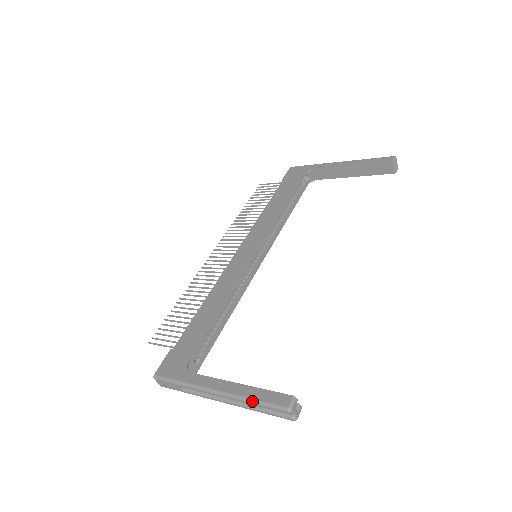
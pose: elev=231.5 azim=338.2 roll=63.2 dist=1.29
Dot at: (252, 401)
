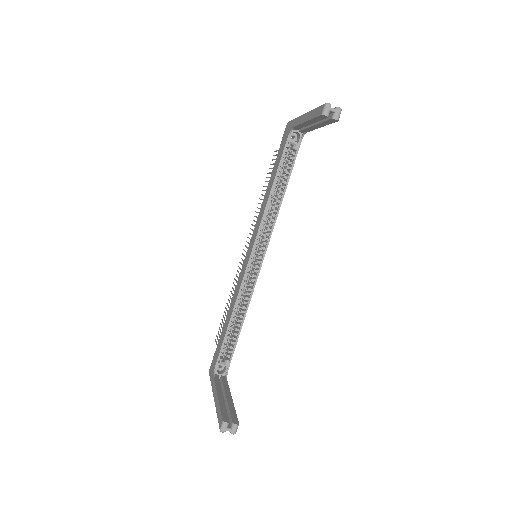
Dot at: (217, 415)
